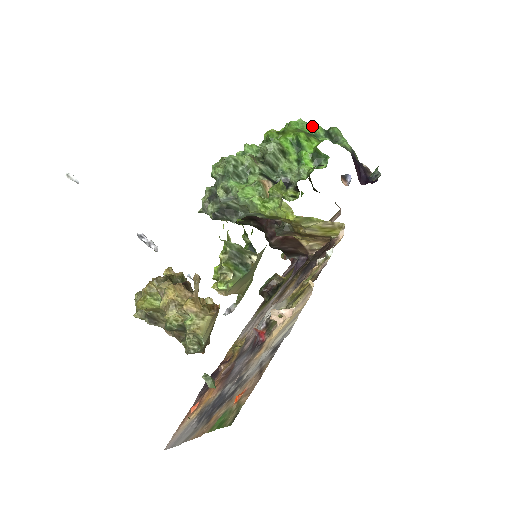
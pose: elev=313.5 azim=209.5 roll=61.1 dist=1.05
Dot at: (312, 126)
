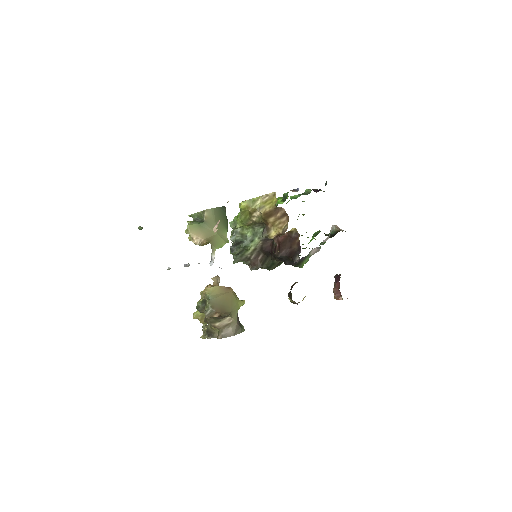
Dot at: (291, 197)
